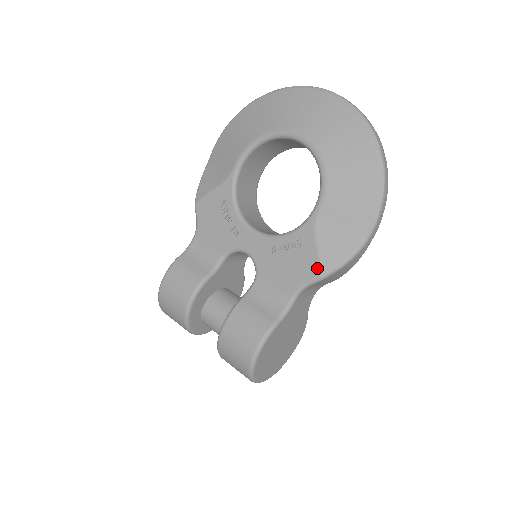
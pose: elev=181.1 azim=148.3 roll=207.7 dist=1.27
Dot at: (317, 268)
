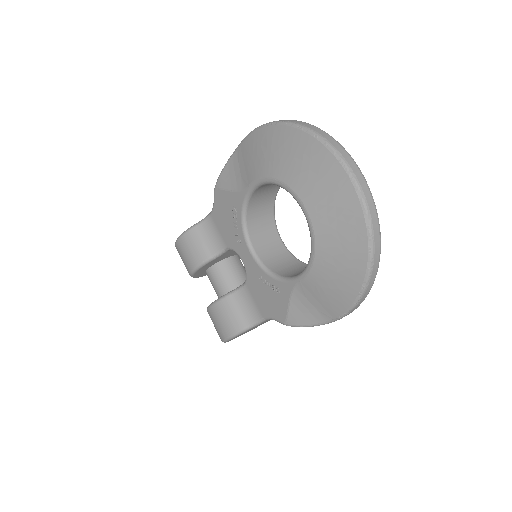
Dot at: (284, 318)
